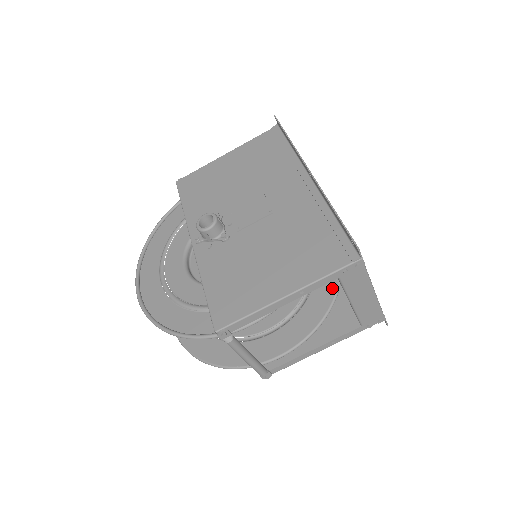
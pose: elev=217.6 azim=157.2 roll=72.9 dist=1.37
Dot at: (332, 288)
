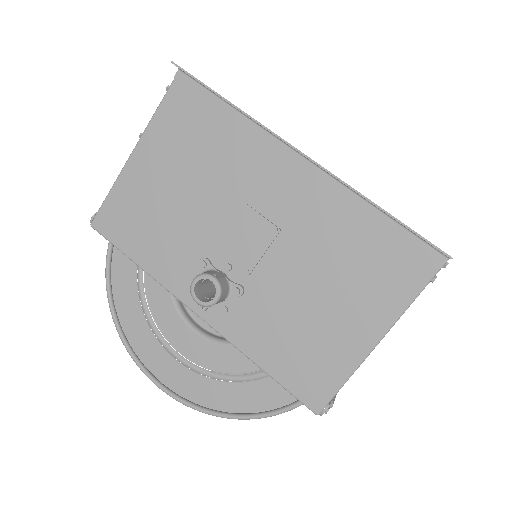
Dot at: occluded
